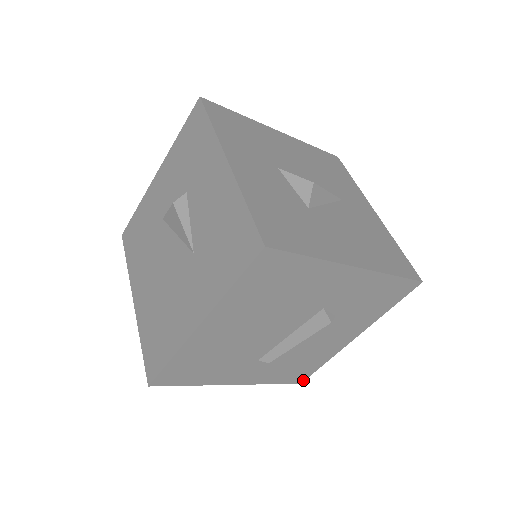
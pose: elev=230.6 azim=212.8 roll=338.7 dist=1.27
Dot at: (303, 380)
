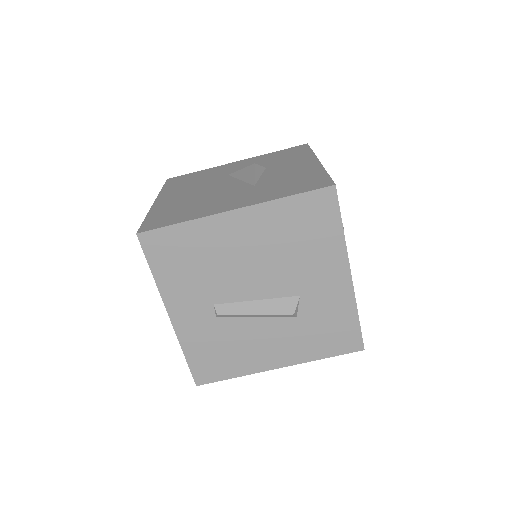
Dot at: (202, 383)
